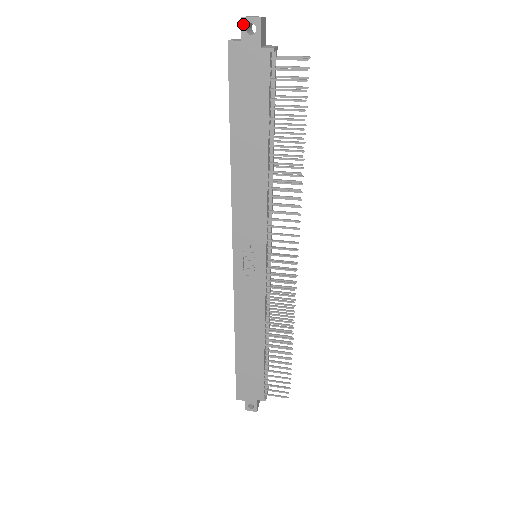
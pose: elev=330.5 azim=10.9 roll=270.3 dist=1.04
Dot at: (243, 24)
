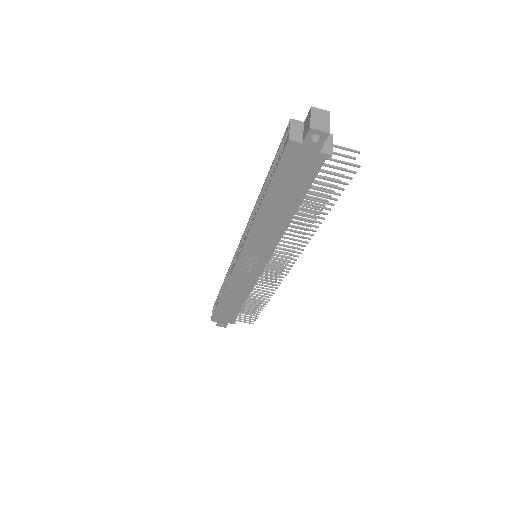
Dot at: (310, 133)
